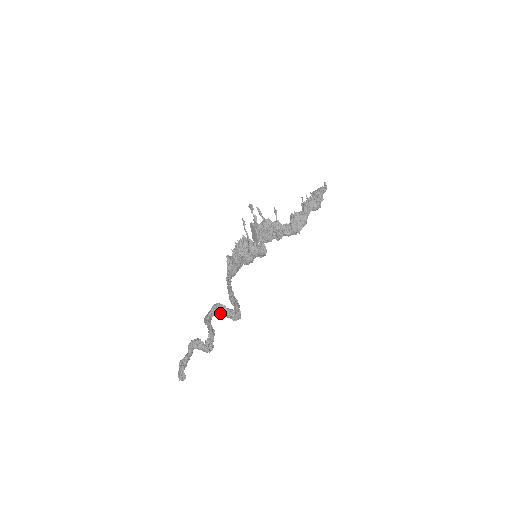
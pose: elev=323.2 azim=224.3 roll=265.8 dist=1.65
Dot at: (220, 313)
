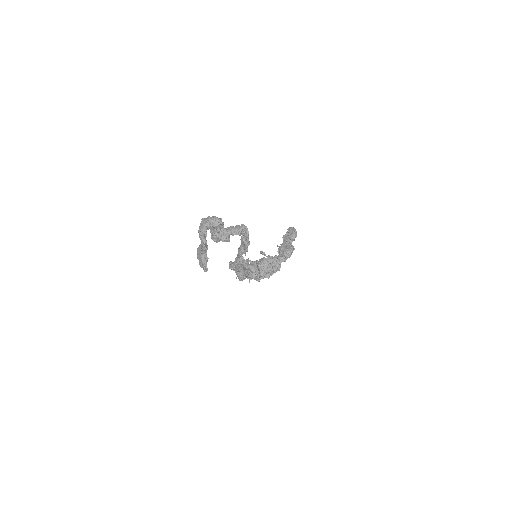
Dot at: (225, 230)
